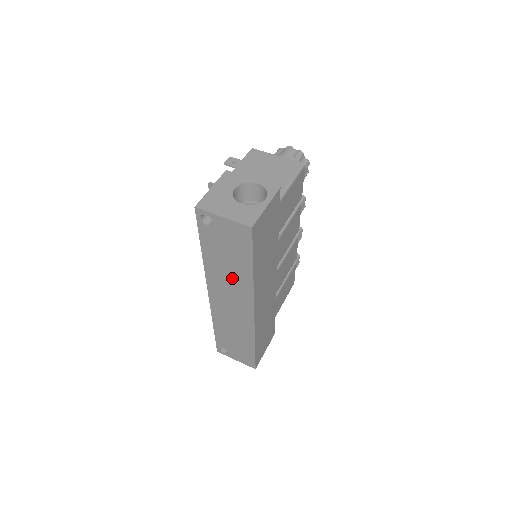
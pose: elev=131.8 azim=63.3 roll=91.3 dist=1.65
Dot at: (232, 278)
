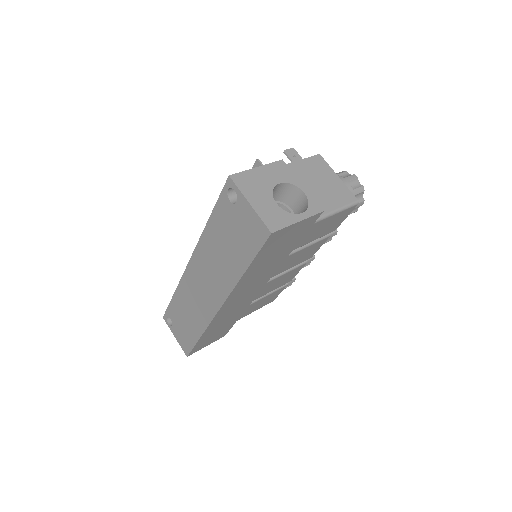
Dot at: (220, 265)
